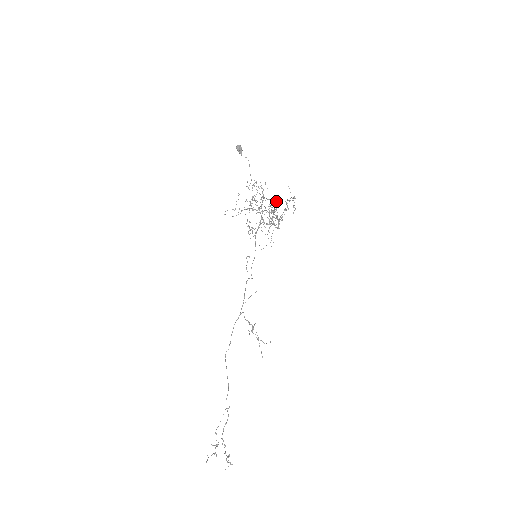
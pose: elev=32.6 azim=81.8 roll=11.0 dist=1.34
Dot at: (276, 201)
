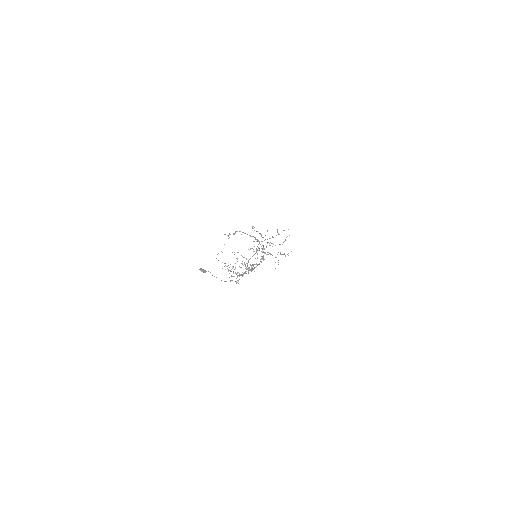
Dot at: occluded
